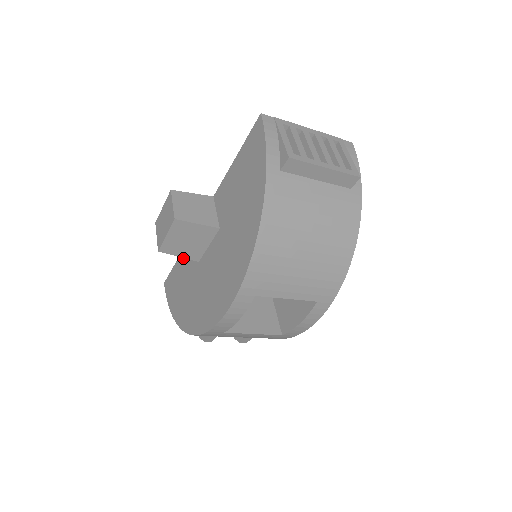
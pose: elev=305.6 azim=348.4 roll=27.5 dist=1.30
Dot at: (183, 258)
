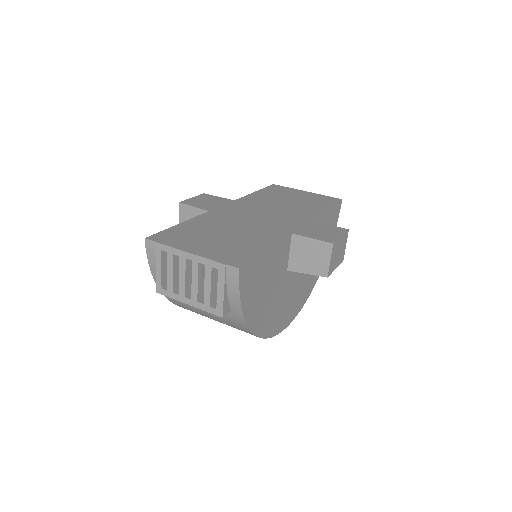
Dot at: occluded
